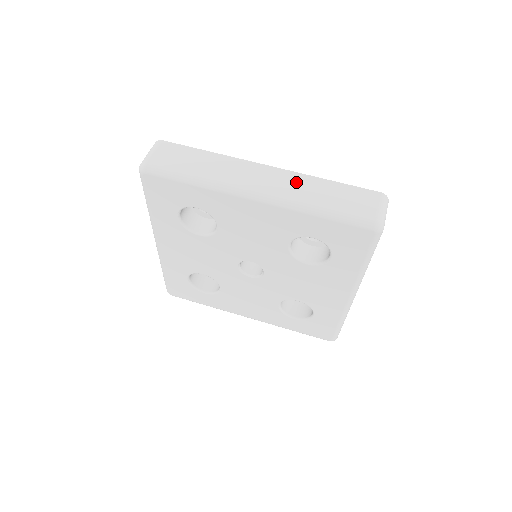
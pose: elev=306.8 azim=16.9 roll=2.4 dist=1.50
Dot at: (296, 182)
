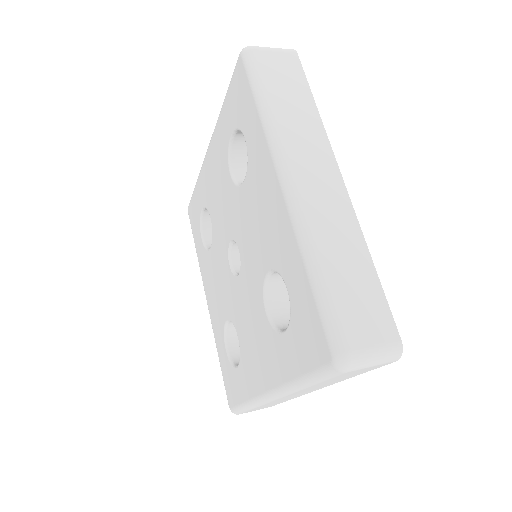
Dot at: (340, 221)
